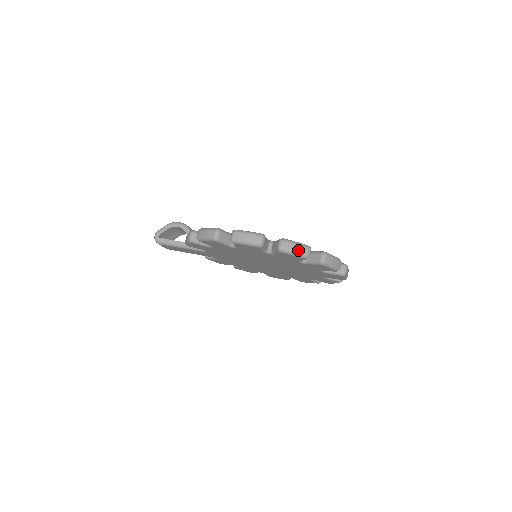
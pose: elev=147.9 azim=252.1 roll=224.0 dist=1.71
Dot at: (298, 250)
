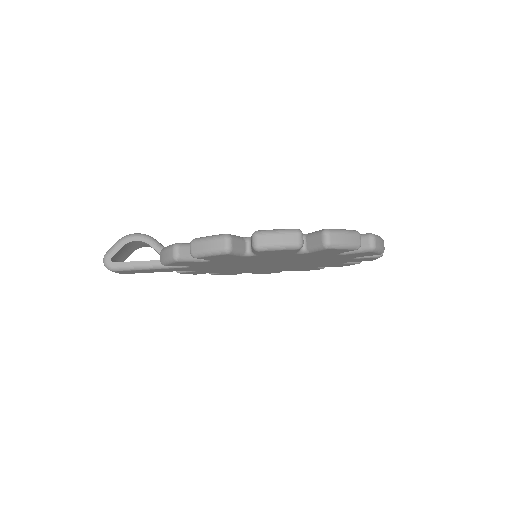
Dot at: (349, 240)
